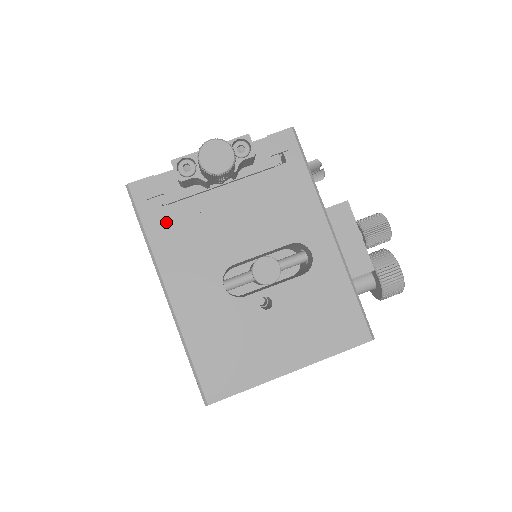
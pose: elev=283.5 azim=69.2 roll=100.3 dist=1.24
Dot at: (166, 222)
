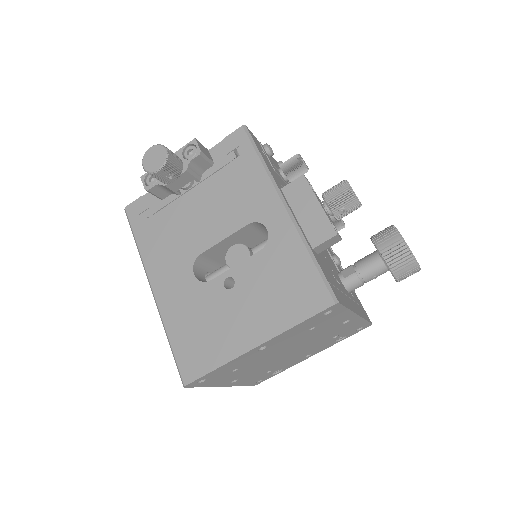
Dot at: (150, 230)
